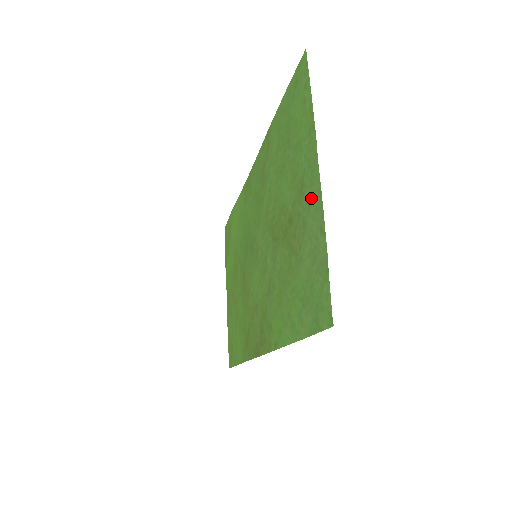
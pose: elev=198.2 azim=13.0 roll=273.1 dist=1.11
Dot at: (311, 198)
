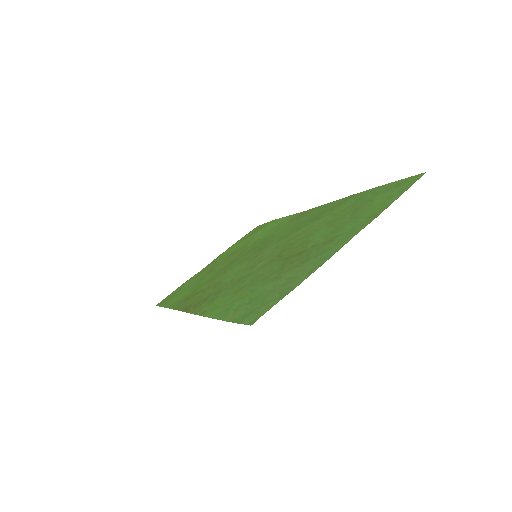
Dot at: (327, 251)
